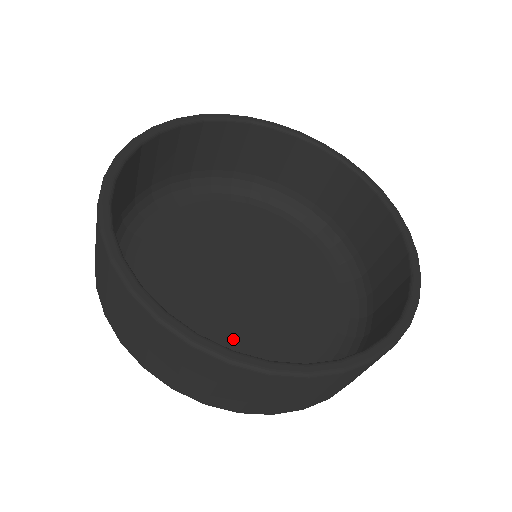
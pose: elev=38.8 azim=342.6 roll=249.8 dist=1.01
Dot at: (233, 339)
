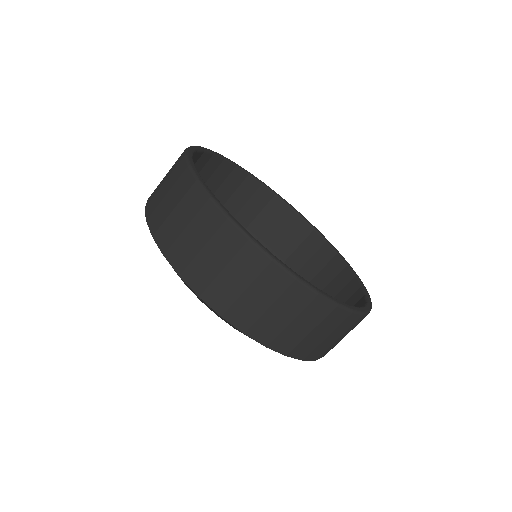
Dot at: occluded
